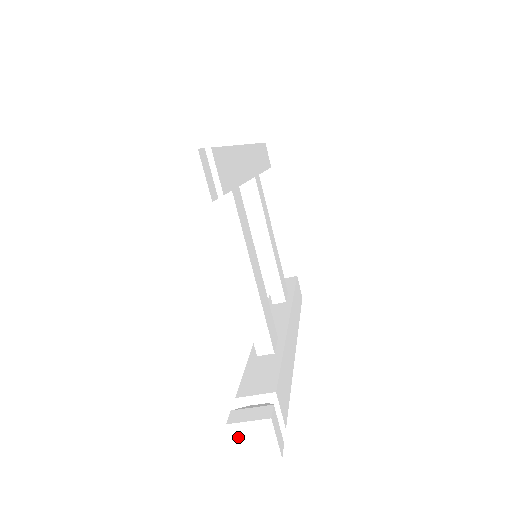
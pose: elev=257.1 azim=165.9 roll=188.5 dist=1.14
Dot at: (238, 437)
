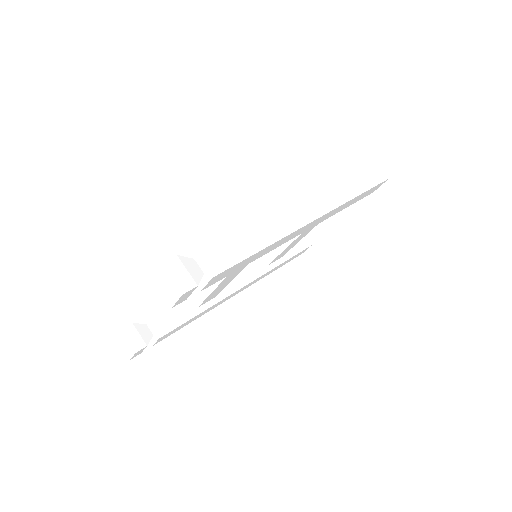
Dot at: (121, 337)
